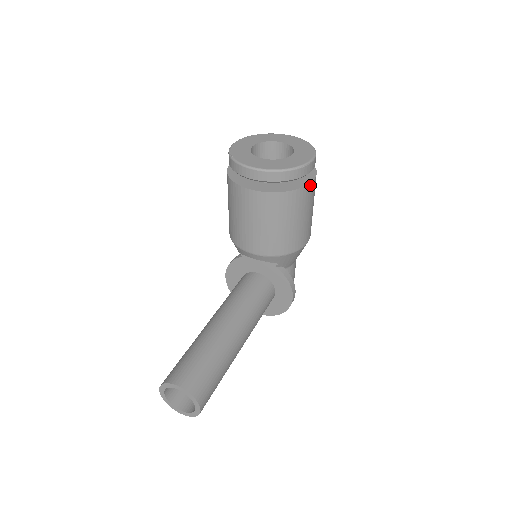
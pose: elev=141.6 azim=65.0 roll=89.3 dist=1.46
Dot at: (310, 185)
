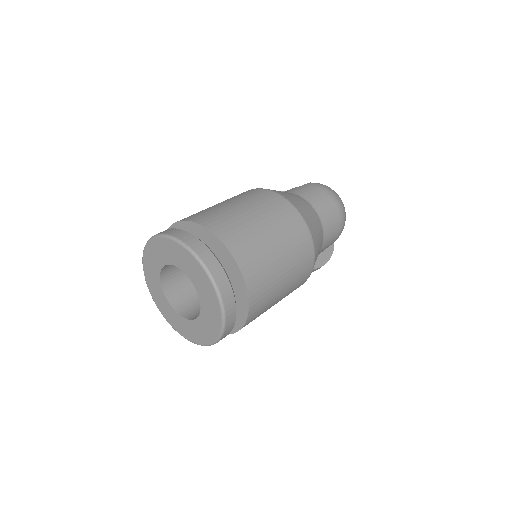
Dot at: (235, 331)
